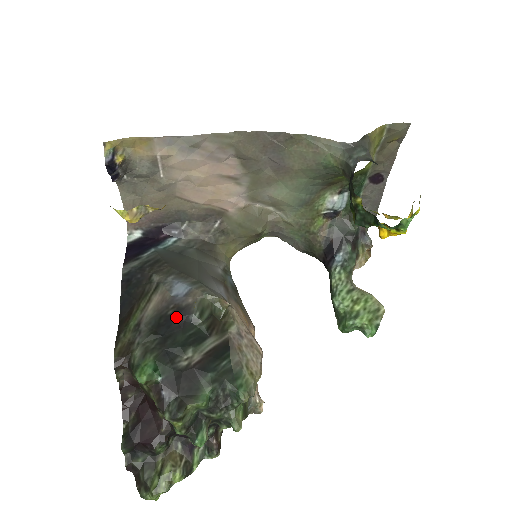
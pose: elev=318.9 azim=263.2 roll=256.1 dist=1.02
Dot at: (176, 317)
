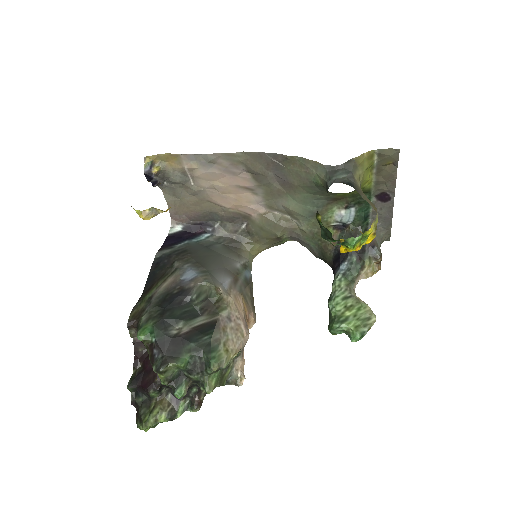
Dot at: (178, 296)
